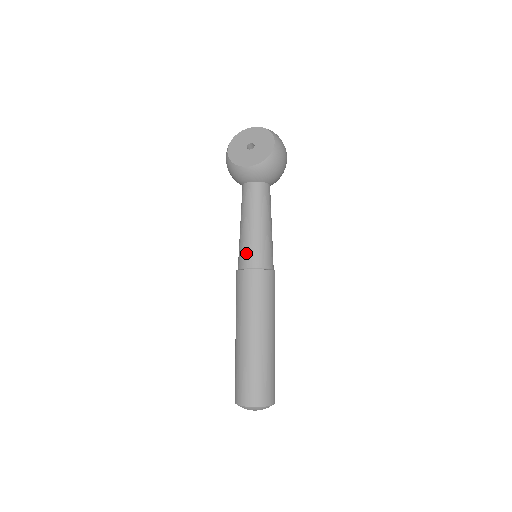
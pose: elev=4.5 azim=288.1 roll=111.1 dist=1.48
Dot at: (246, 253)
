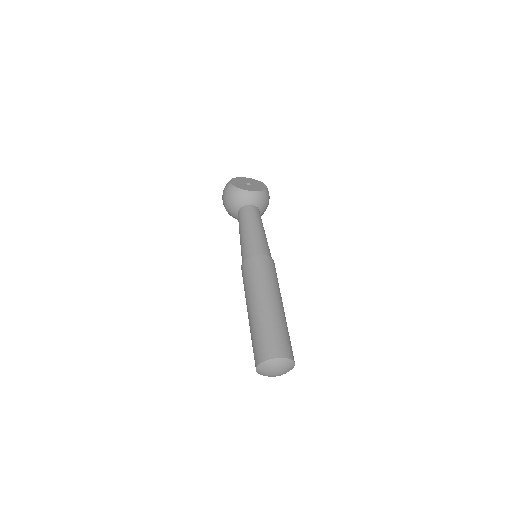
Dot at: (256, 245)
